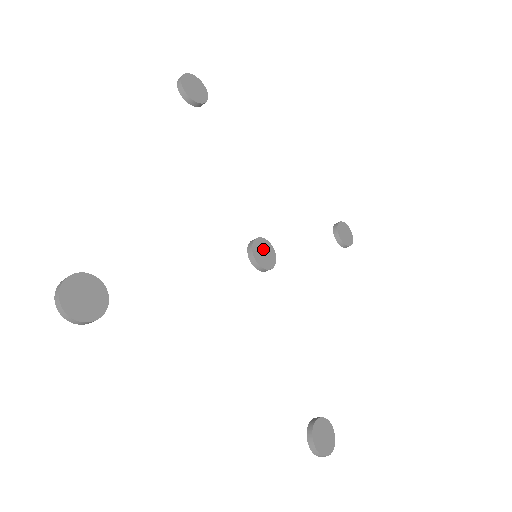
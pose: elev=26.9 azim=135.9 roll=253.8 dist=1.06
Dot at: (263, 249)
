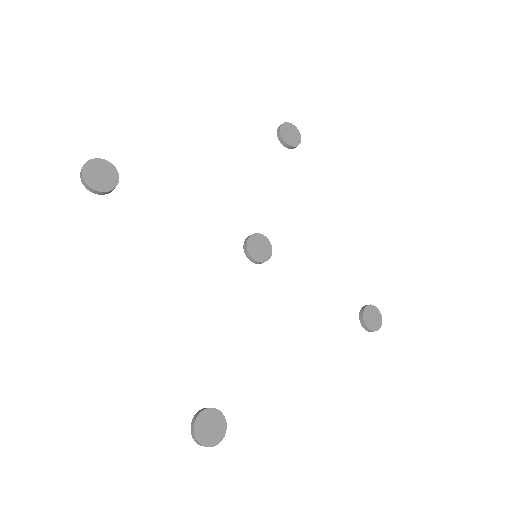
Dot at: (256, 246)
